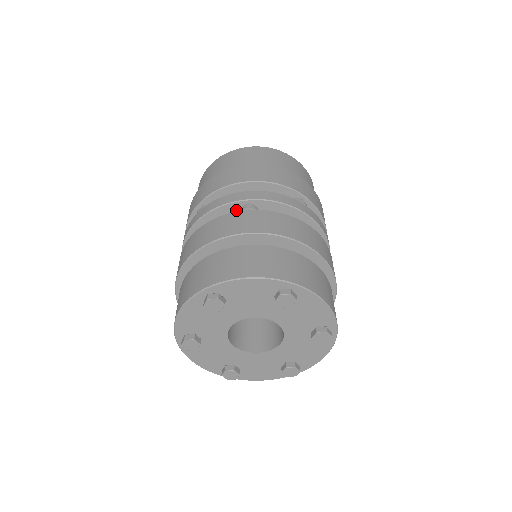
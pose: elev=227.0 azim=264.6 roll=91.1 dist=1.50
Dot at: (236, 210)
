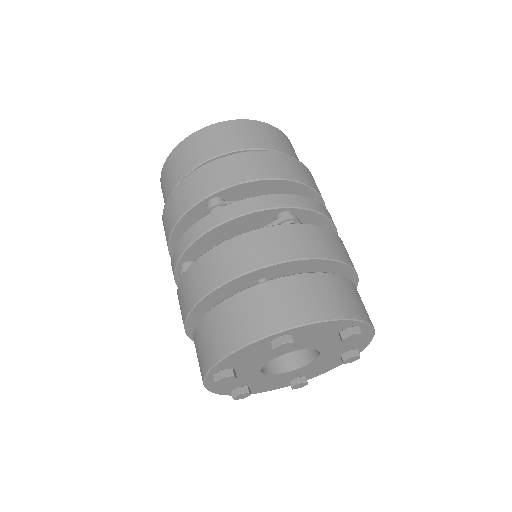
Dot at: (271, 216)
